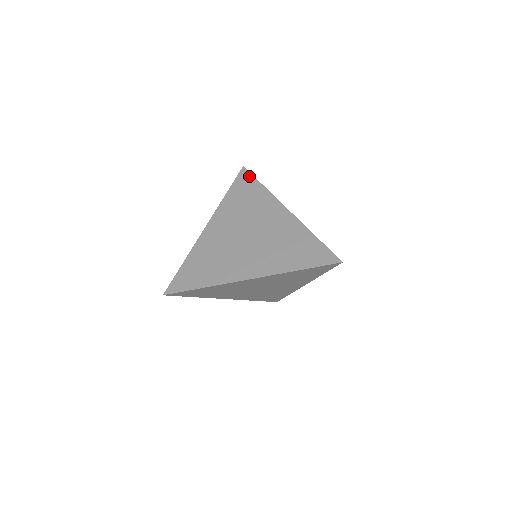
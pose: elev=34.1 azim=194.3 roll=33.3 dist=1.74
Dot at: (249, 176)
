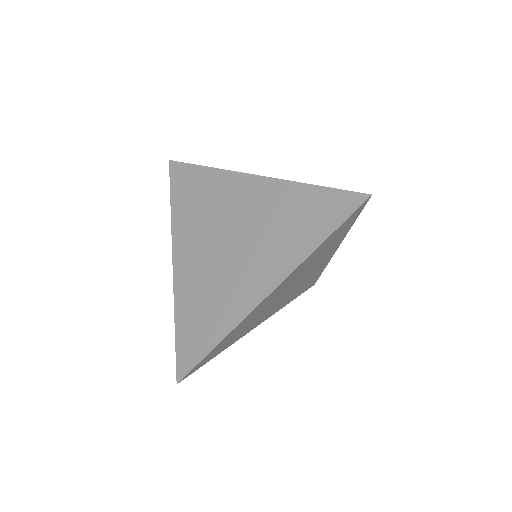
Dot at: (183, 167)
